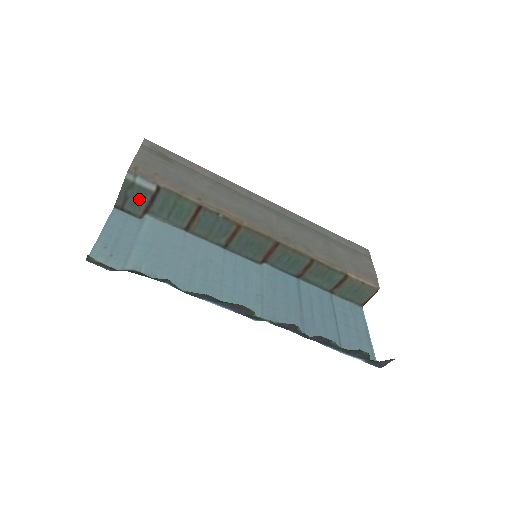
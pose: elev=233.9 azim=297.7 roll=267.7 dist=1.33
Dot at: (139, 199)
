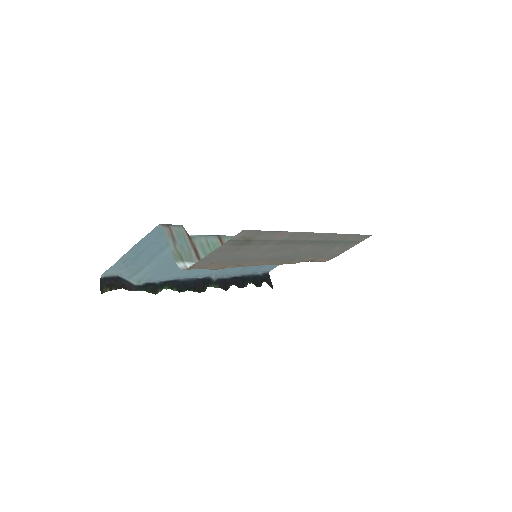
Dot at: (185, 245)
